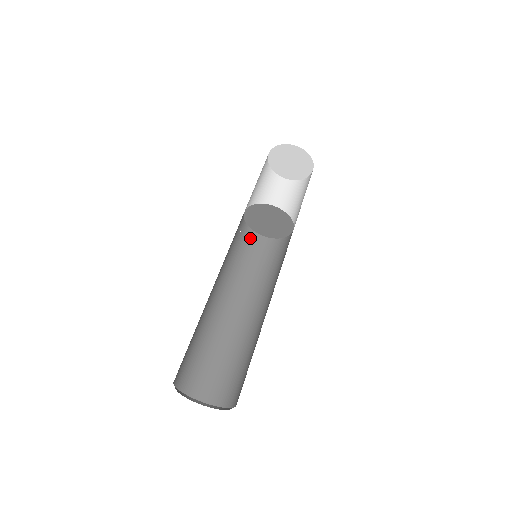
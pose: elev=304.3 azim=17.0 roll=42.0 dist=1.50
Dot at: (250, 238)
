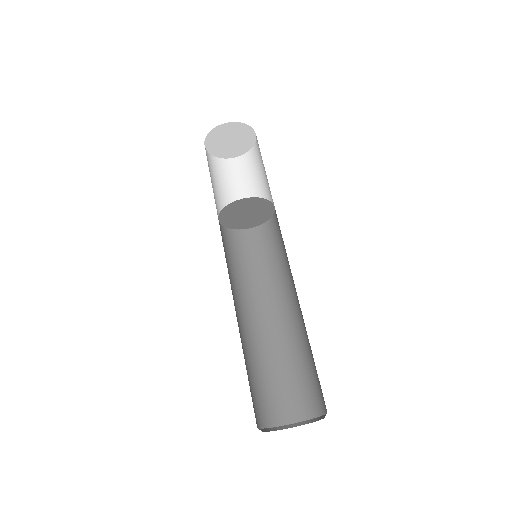
Dot at: occluded
